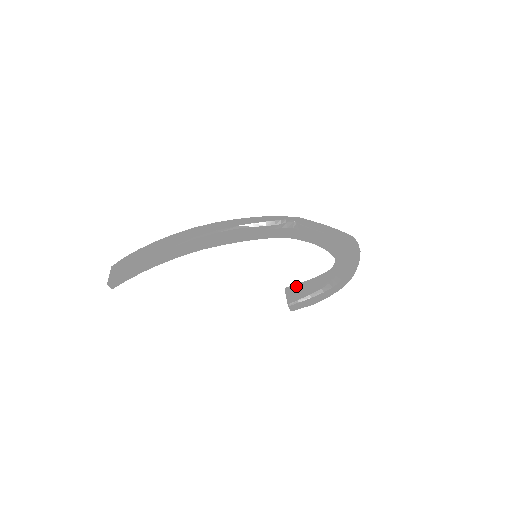
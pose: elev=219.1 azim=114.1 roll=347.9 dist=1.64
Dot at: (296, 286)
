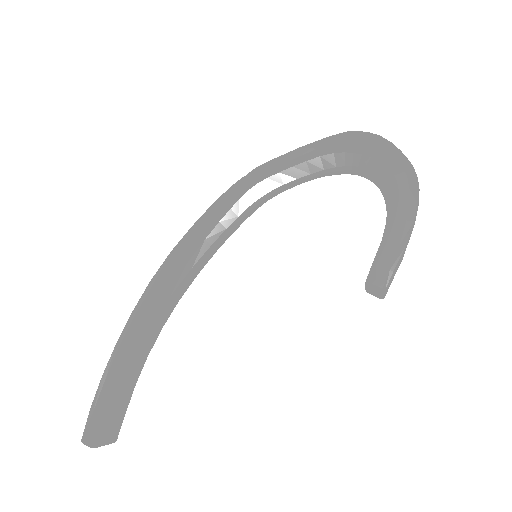
Dot at: occluded
